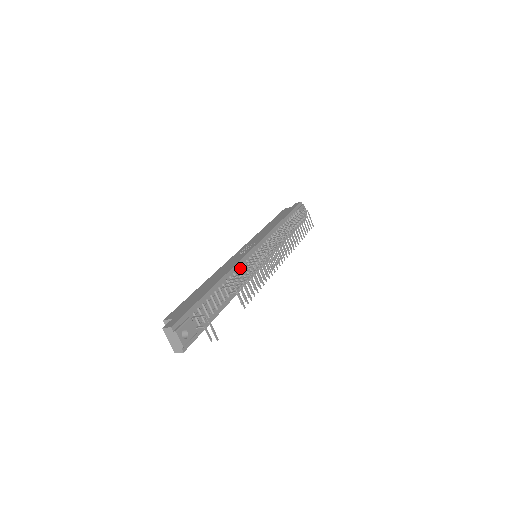
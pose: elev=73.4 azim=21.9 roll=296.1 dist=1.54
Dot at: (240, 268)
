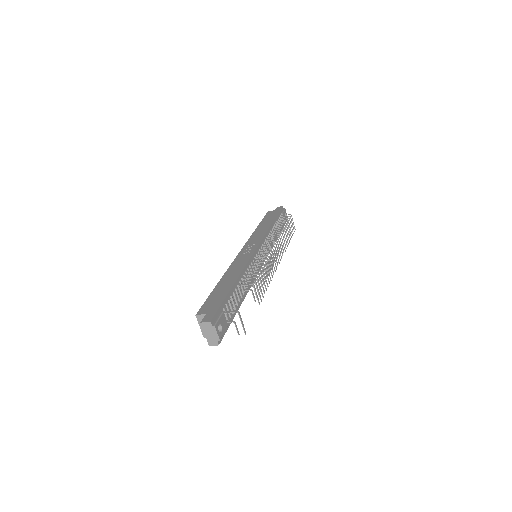
Dot at: (249, 267)
